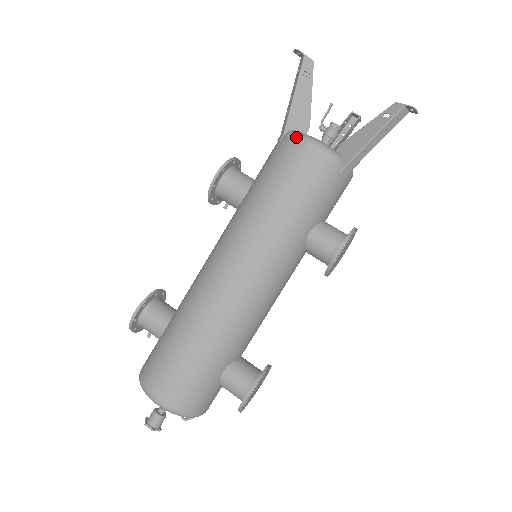
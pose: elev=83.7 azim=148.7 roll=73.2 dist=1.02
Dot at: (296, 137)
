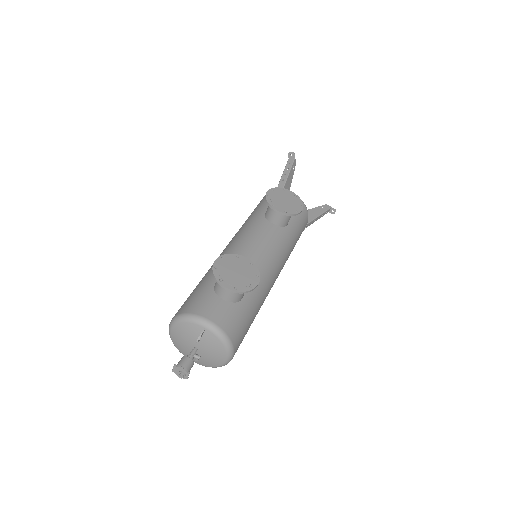
Dot at: occluded
